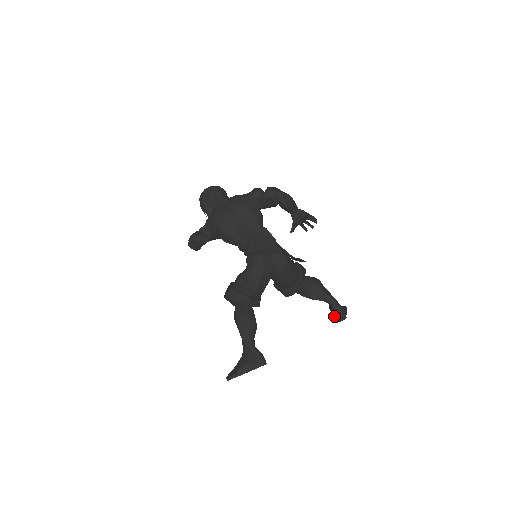
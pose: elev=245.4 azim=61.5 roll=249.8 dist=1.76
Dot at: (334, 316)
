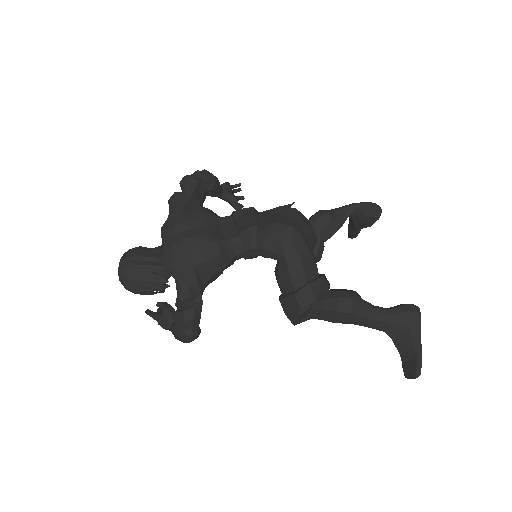
Dot at: (371, 215)
